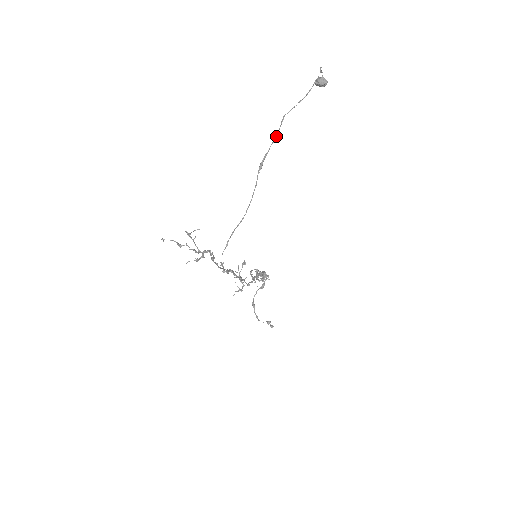
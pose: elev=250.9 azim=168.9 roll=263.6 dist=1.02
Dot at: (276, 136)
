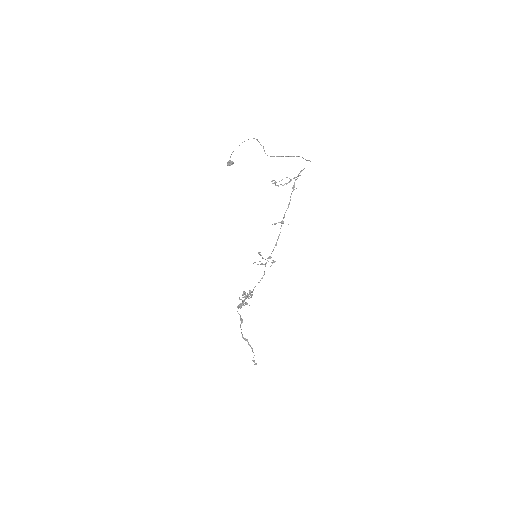
Dot at: (264, 150)
